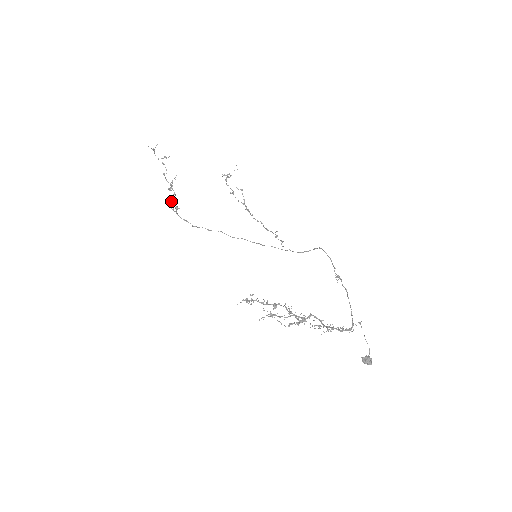
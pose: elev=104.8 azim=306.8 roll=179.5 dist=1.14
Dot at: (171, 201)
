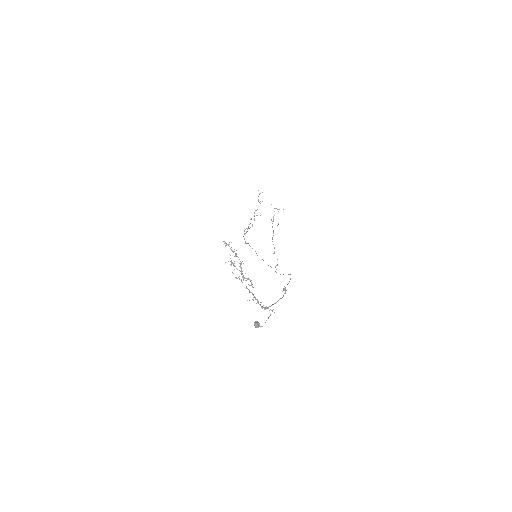
Dot at: (247, 228)
